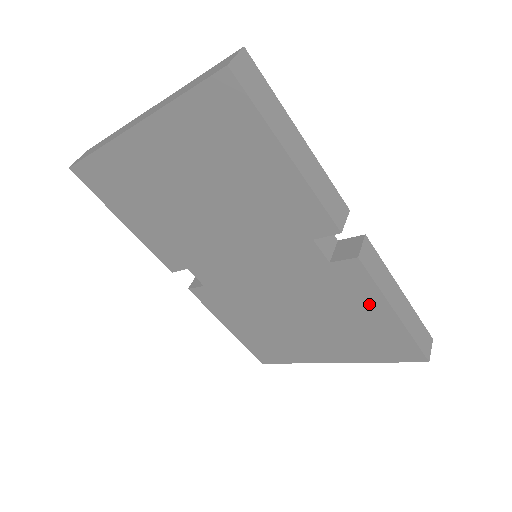
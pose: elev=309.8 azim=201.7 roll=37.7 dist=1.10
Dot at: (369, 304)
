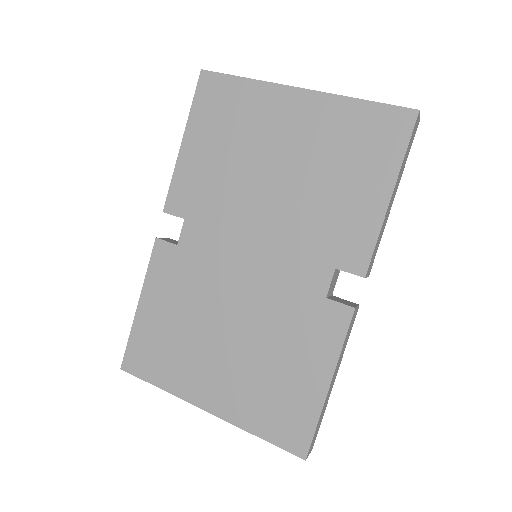
Dot at: (316, 360)
